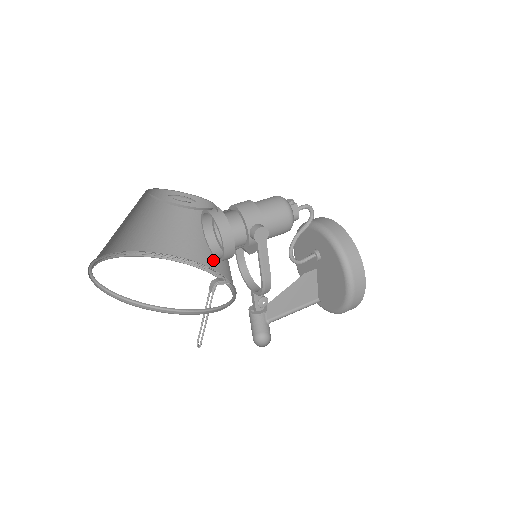
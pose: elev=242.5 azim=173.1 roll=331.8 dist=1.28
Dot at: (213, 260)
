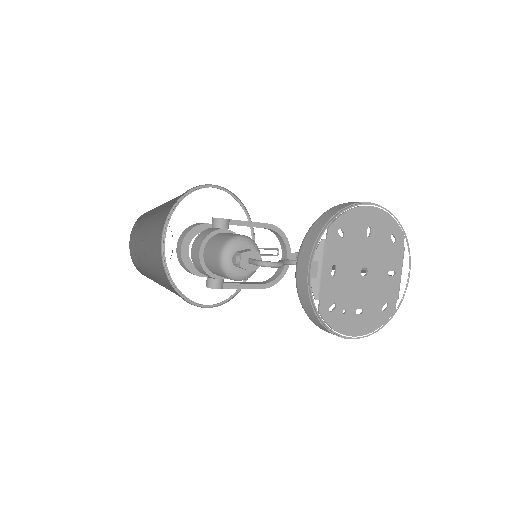
Dot at: occluded
